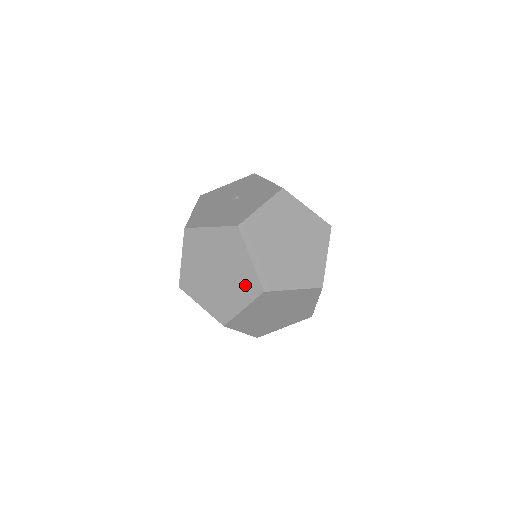
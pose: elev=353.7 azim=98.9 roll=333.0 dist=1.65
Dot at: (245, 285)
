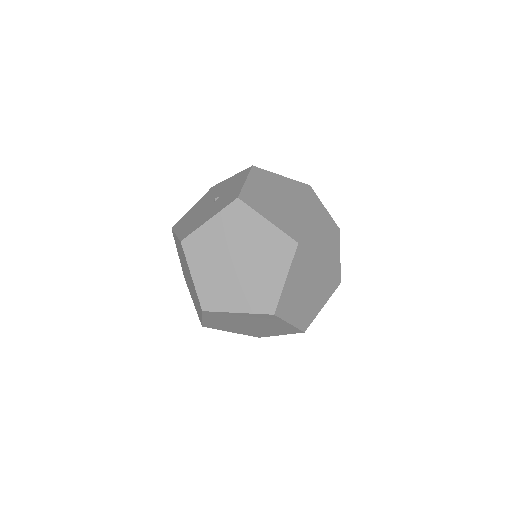
Dot at: (196, 298)
